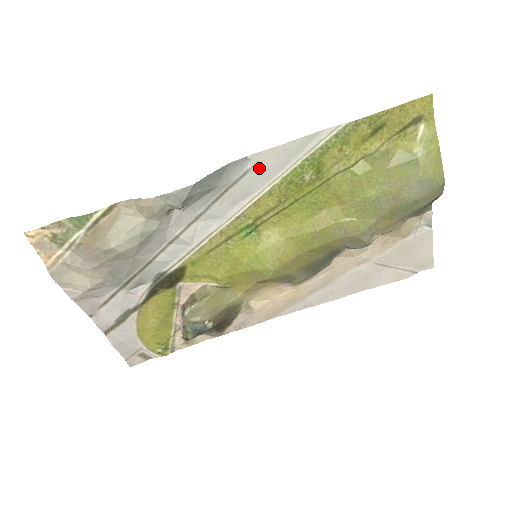
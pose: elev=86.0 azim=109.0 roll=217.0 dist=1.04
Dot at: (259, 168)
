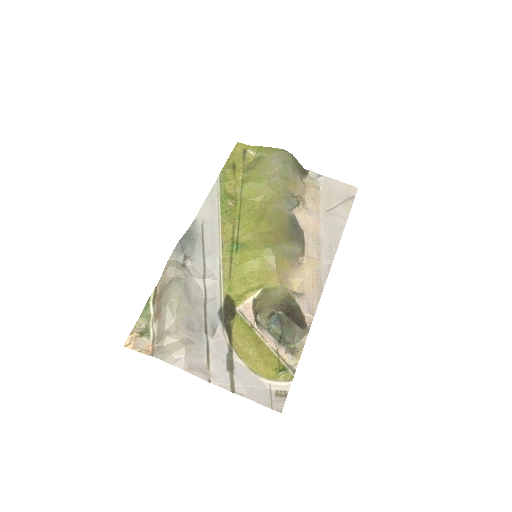
Dot at: (206, 220)
